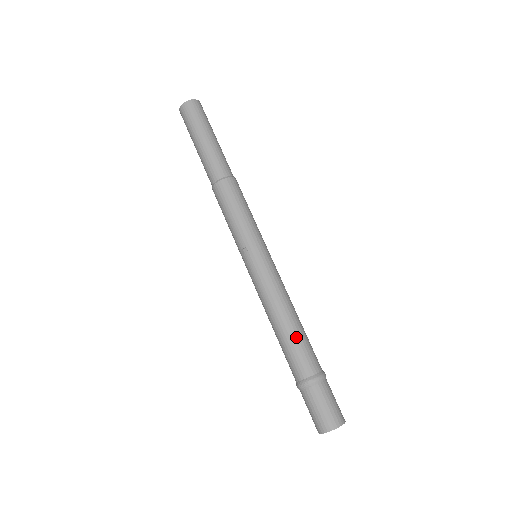
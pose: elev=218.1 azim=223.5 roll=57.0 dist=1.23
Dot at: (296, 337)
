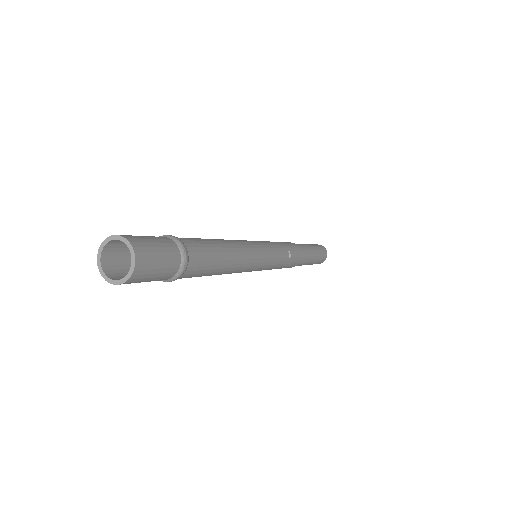
Dot at: occluded
